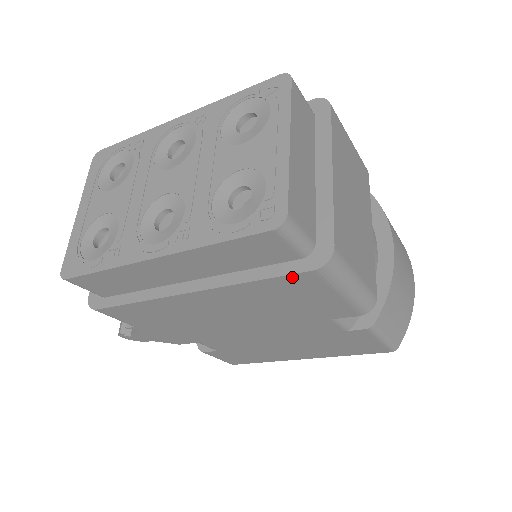
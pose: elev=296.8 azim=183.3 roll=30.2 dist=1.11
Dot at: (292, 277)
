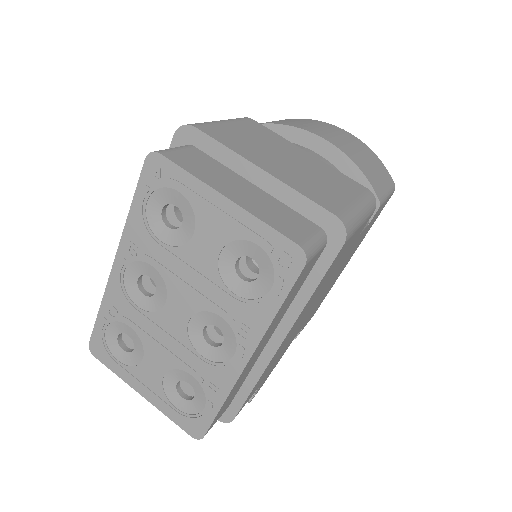
Dot at: (333, 262)
